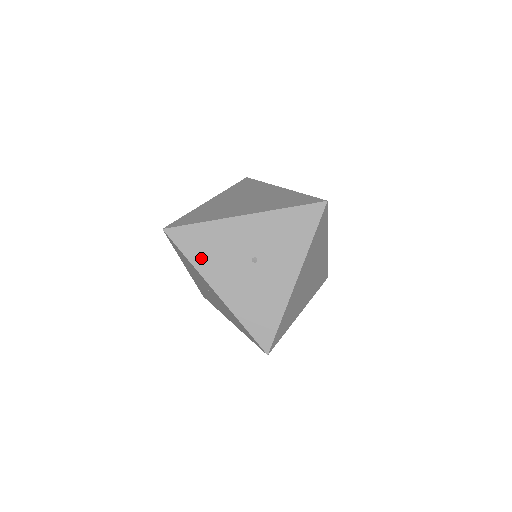
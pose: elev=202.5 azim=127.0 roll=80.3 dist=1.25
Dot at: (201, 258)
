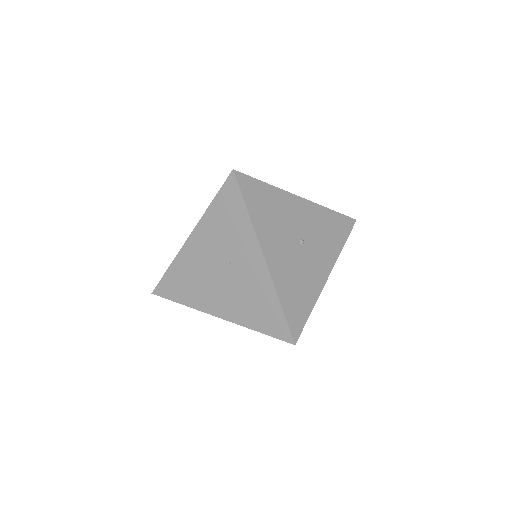
Dot at: (260, 217)
